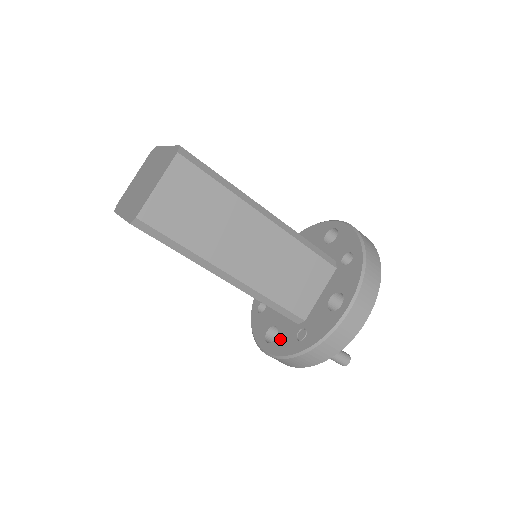
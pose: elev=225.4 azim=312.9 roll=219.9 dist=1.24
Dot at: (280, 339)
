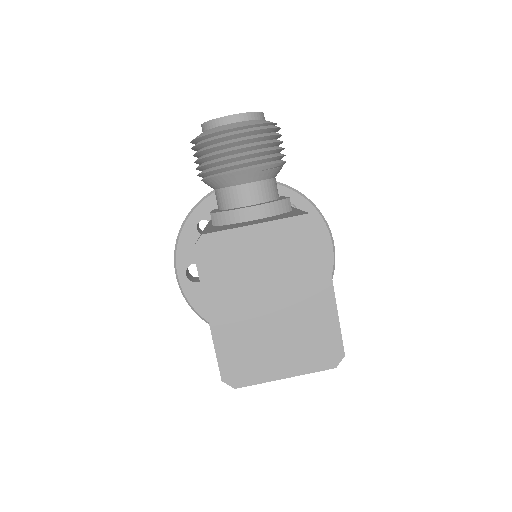
Dot at: (201, 290)
